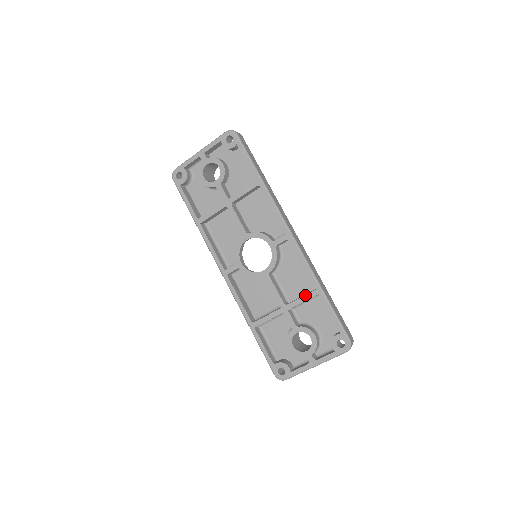
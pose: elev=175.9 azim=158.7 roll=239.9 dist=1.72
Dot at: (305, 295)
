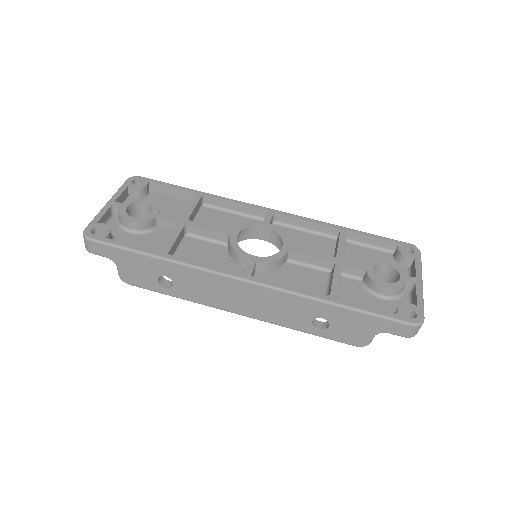
Dot at: (339, 239)
